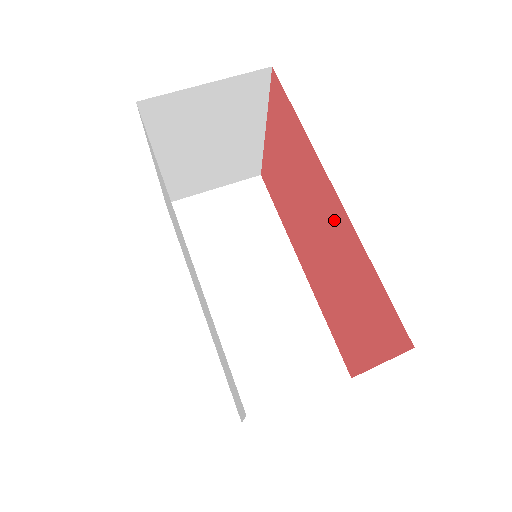
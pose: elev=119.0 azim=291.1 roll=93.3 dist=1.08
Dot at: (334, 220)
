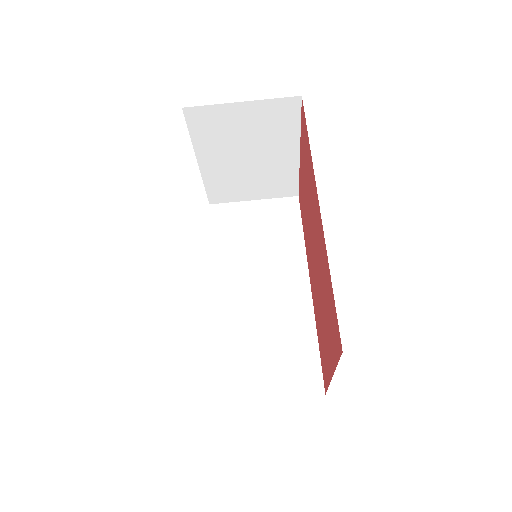
Dot at: (319, 233)
